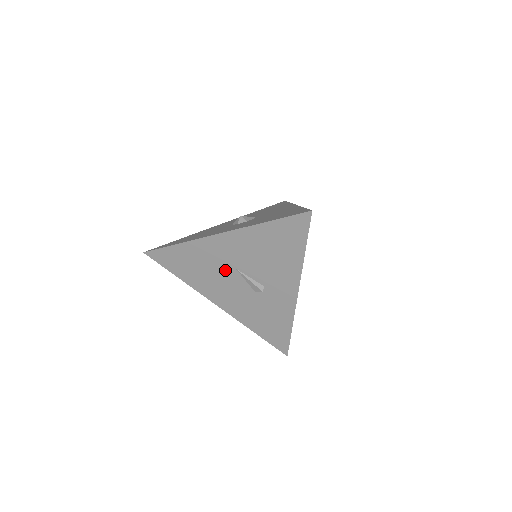
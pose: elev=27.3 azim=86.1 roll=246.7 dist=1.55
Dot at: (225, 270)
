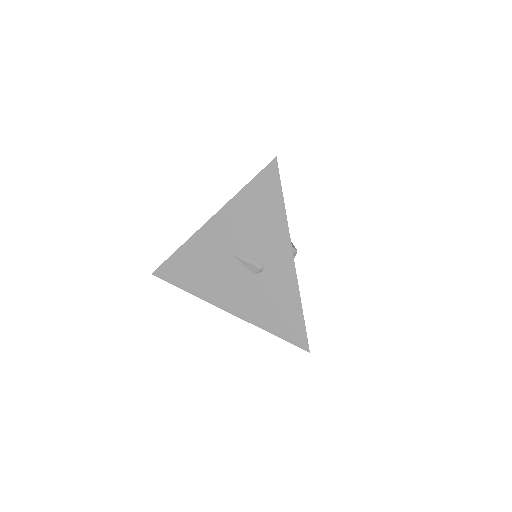
Dot at: (223, 260)
